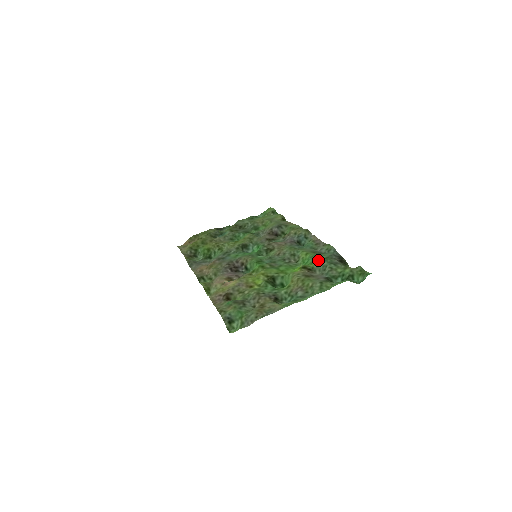
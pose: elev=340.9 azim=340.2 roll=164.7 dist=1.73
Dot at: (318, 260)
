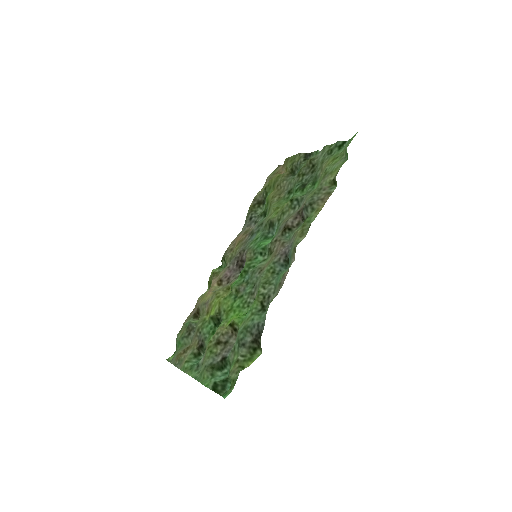
Dot at: (243, 323)
